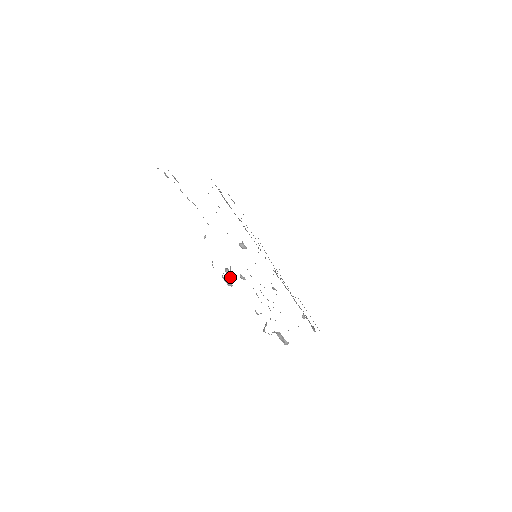
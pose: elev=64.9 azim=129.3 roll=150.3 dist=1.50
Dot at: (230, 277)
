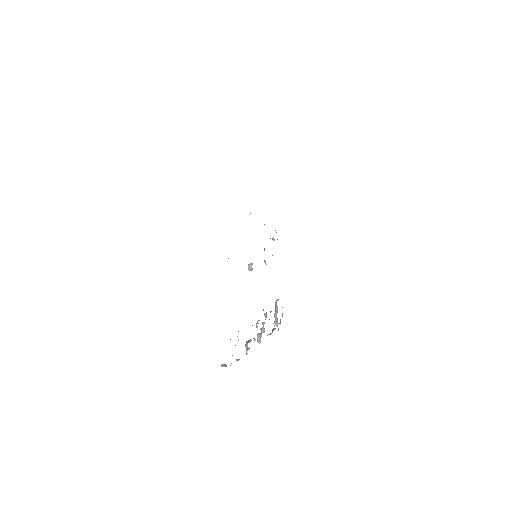
Dot at: occluded
